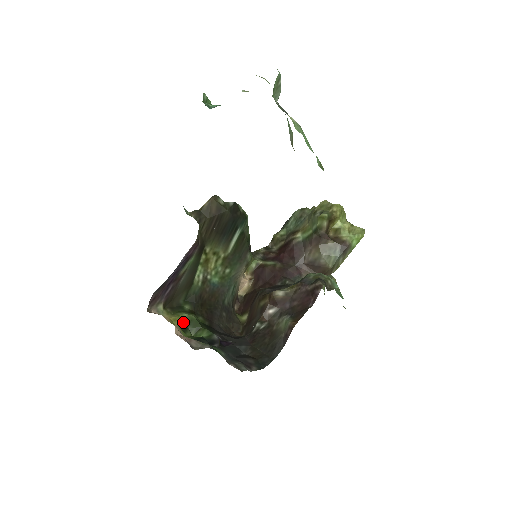
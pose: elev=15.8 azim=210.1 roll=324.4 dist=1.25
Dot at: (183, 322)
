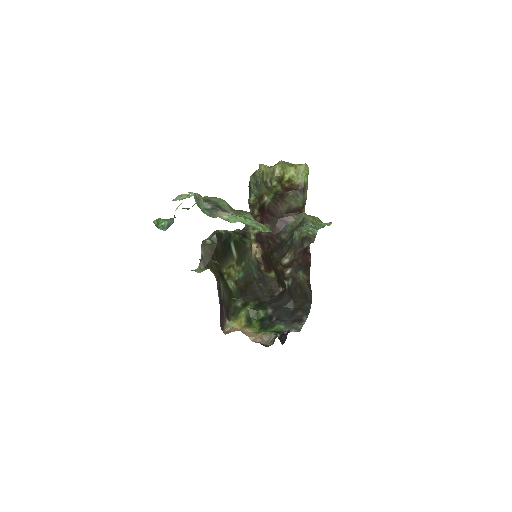
Dot at: (246, 318)
